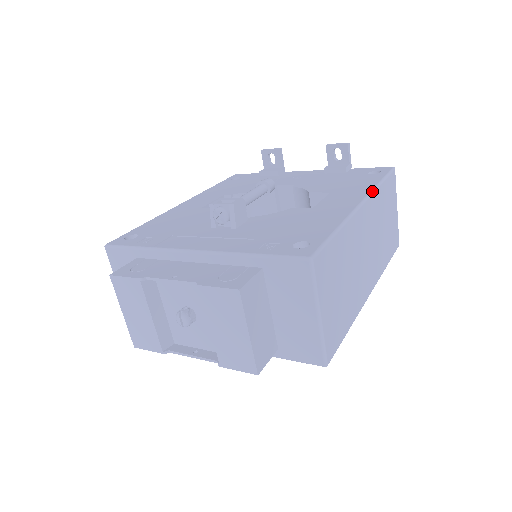
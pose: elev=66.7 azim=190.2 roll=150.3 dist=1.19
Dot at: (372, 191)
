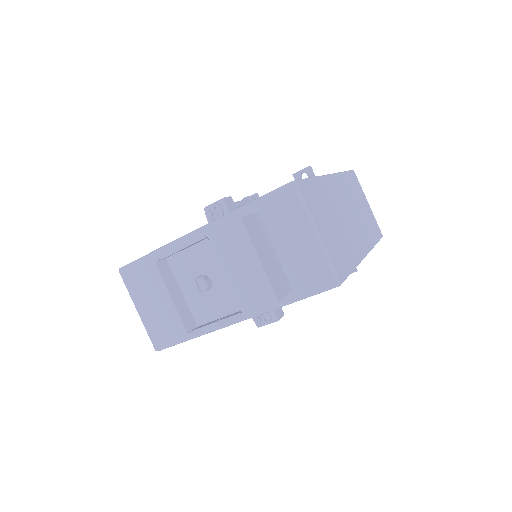
Dot at: (337, 173)
